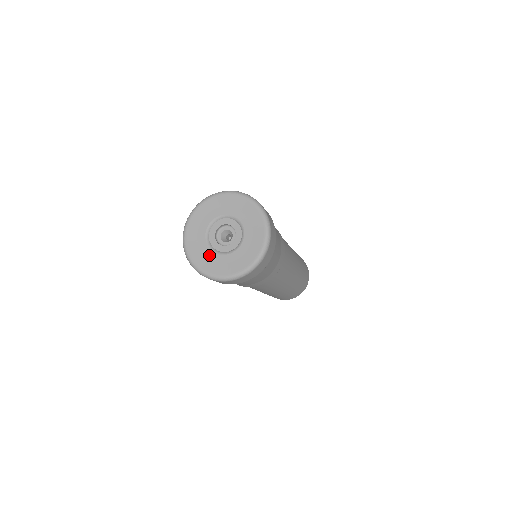
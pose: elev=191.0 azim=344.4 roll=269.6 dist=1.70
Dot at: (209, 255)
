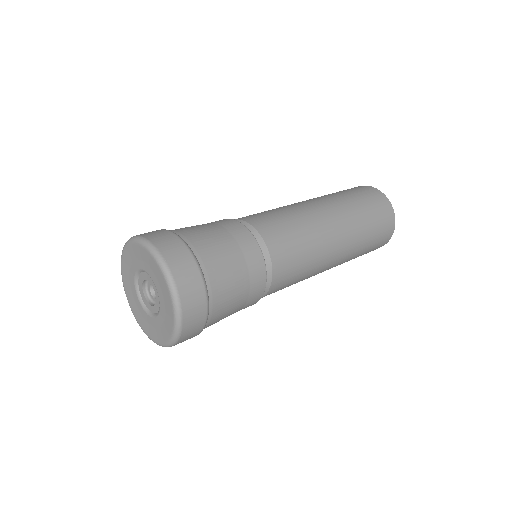
Dot at: (134, 295)
